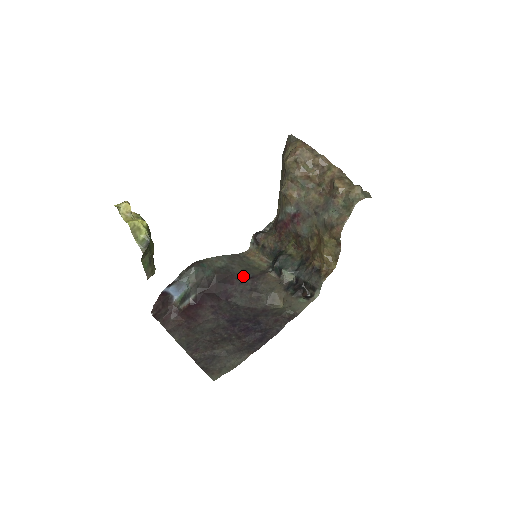
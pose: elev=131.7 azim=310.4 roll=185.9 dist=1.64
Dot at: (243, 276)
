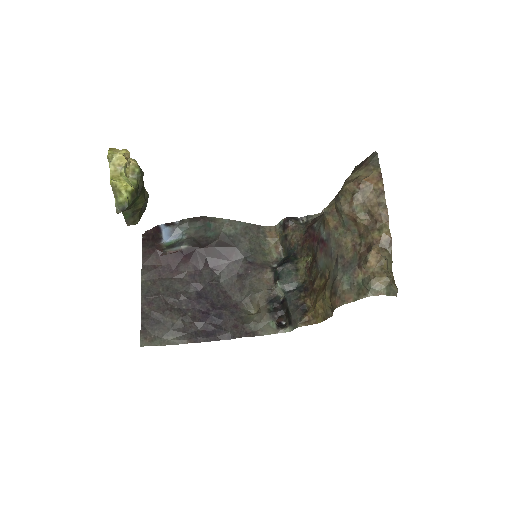
Dot at: (244, 255)
